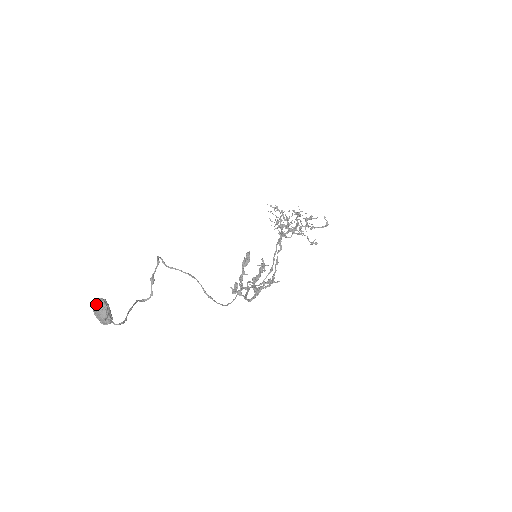
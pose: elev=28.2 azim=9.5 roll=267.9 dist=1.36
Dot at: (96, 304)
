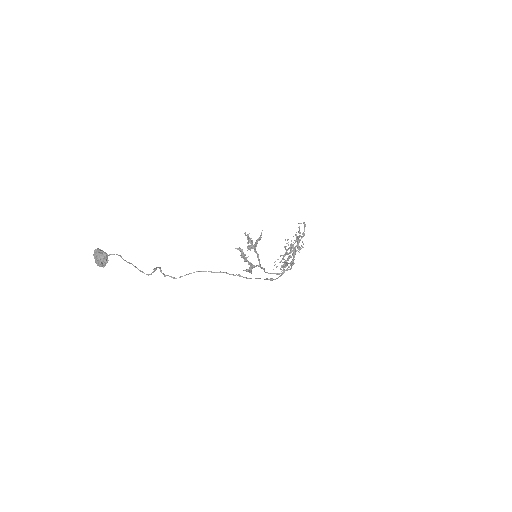
Dot at: (94, 256)
